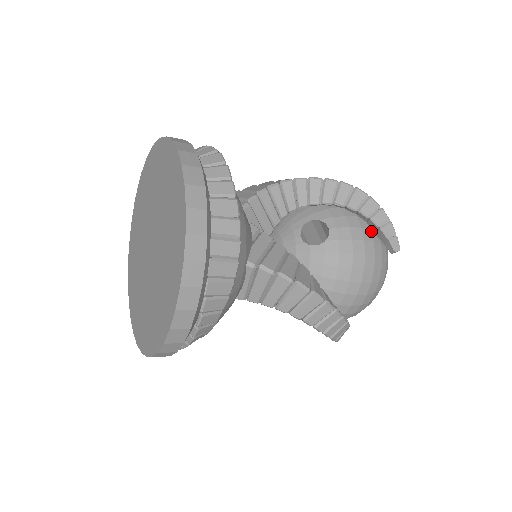
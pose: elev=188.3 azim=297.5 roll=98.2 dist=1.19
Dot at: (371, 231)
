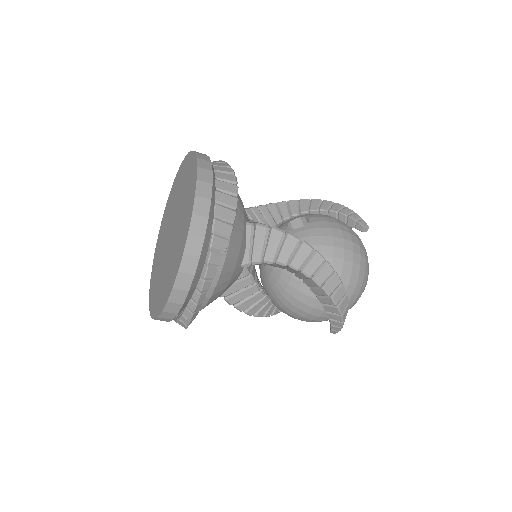
Dot at: (343, 222)
